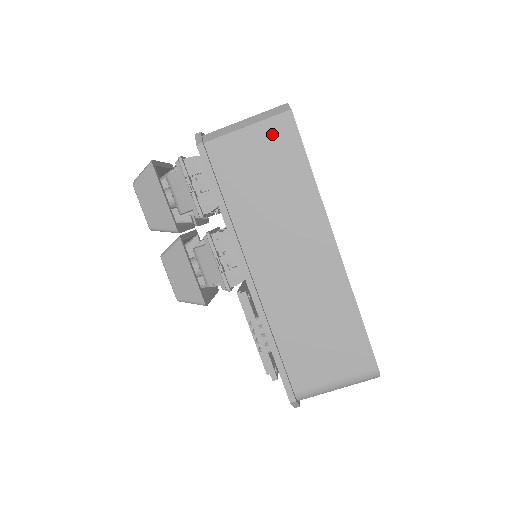
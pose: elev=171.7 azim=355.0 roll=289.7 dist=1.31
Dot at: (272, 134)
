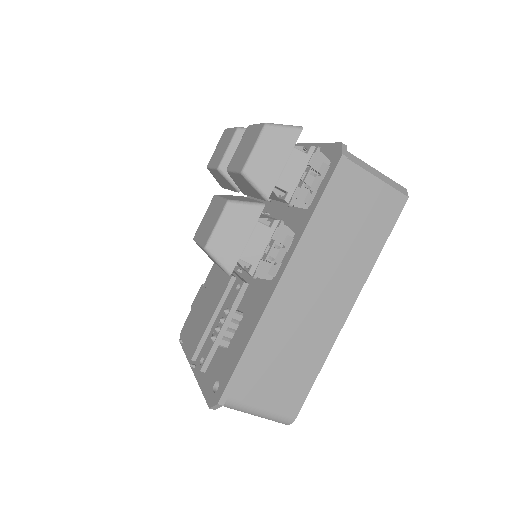
Dot at: (386, 200)
